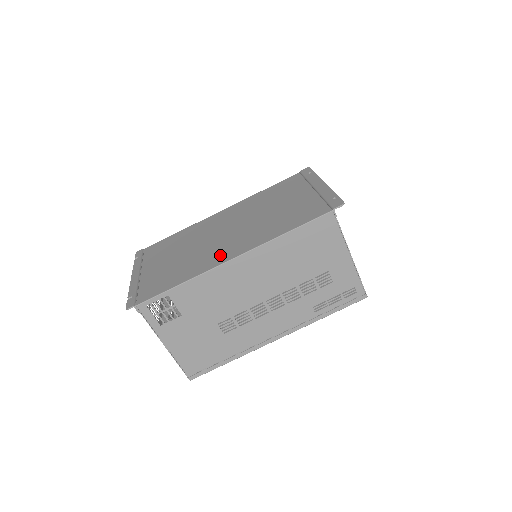
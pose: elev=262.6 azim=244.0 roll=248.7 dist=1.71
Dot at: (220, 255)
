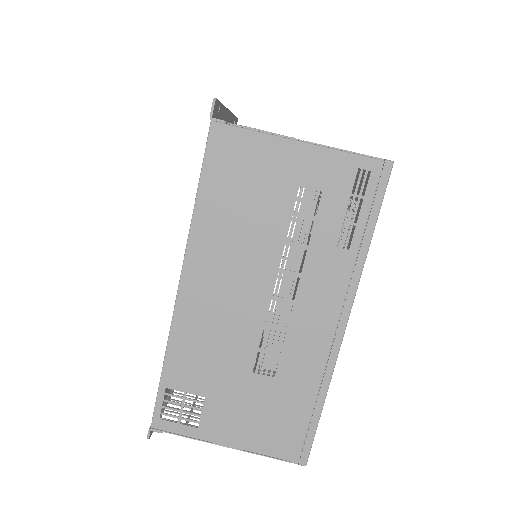
Dot at: occluded
